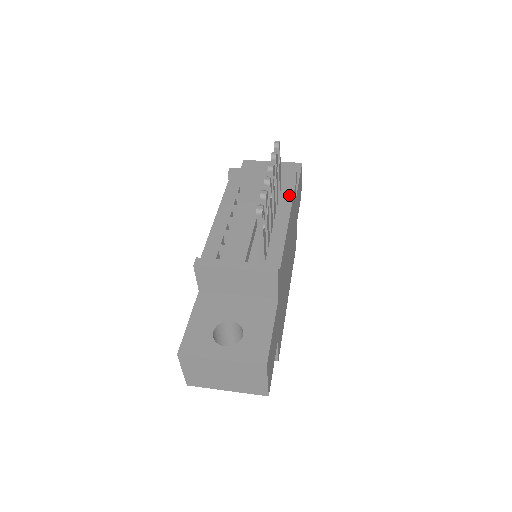
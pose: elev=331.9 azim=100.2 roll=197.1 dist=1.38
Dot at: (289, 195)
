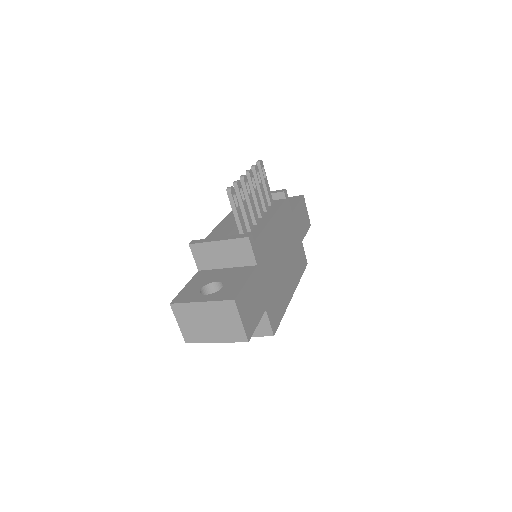
Dot at: (278, 204)
